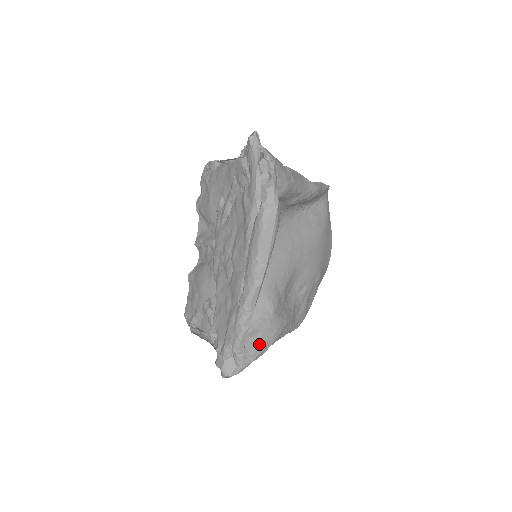
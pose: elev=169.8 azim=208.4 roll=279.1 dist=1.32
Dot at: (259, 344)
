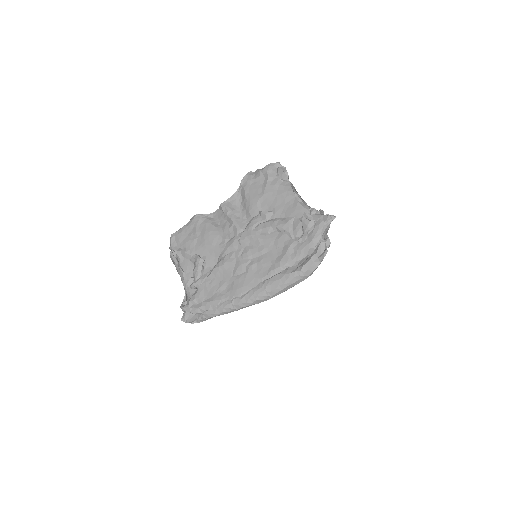
Dot at: occluded
